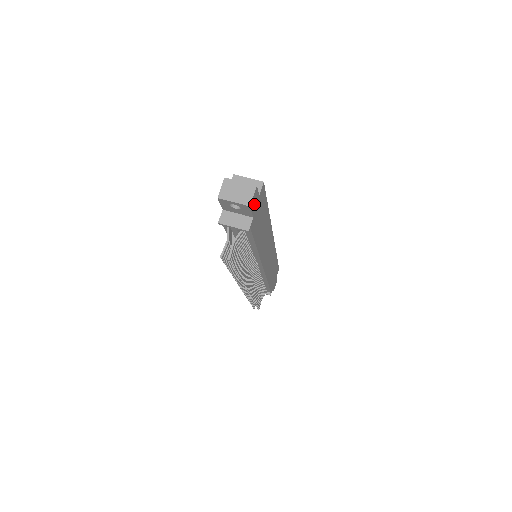
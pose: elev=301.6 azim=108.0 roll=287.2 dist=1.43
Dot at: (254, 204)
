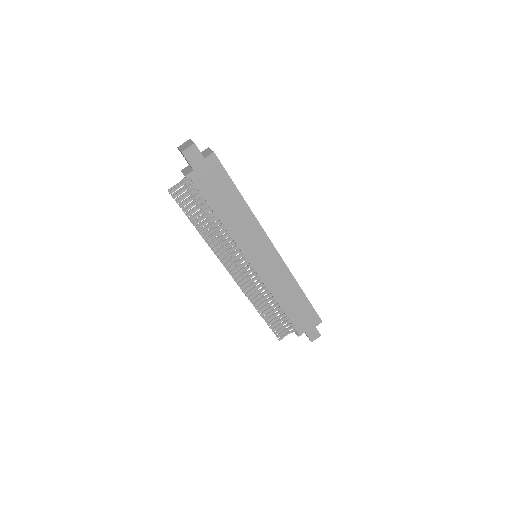
Dot at: (193, 158)
